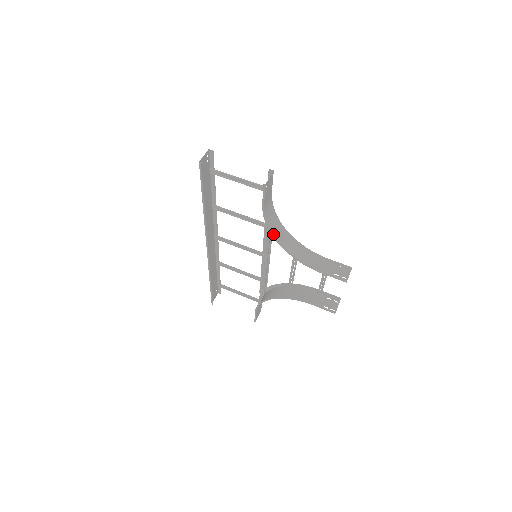
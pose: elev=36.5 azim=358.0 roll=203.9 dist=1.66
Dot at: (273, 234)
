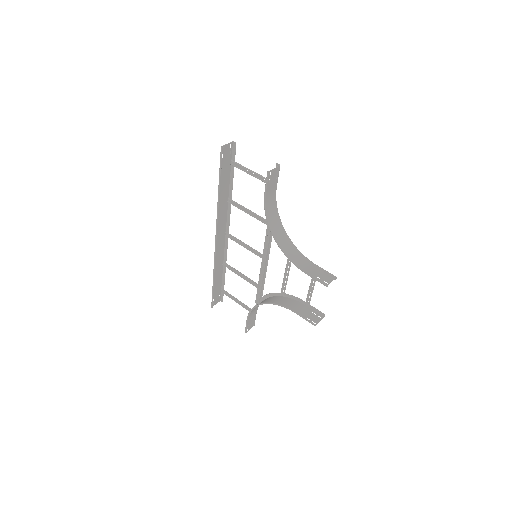
Dot at: (270, 226)
